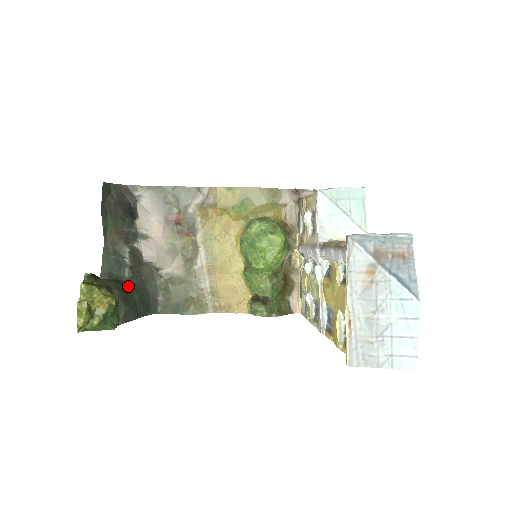
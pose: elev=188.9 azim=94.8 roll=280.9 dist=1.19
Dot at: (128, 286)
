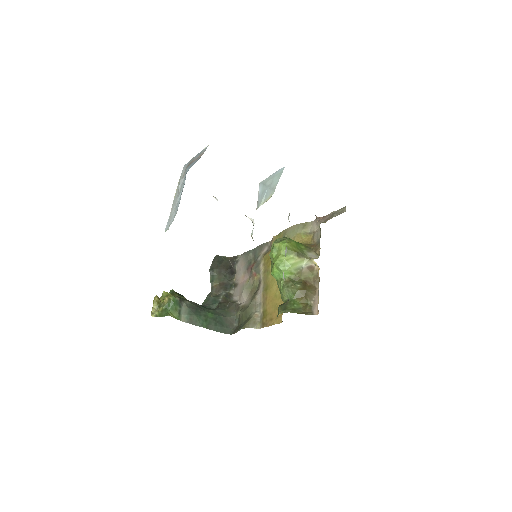
Dot at: (209, 309)
